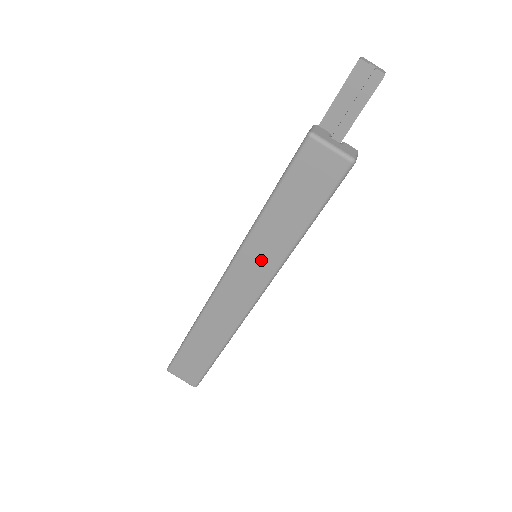
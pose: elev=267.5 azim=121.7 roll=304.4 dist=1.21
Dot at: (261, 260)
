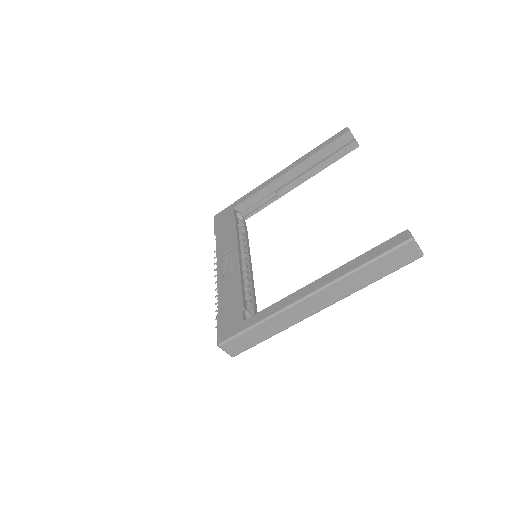
Dot at: (341, 291)
